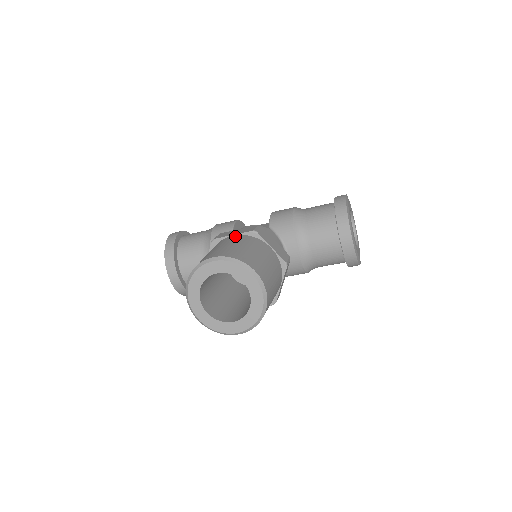
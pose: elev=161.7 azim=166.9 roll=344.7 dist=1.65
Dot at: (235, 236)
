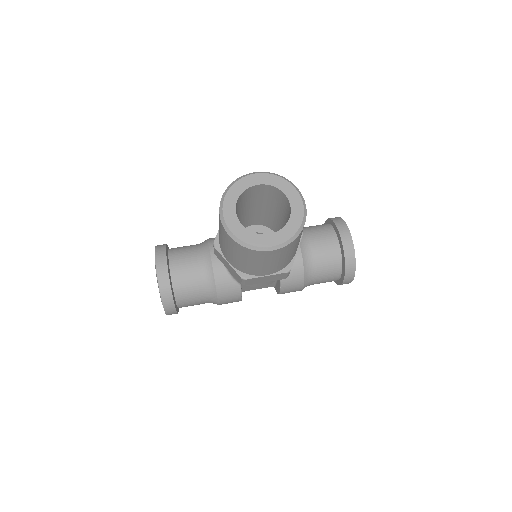
Dot at: occluded
